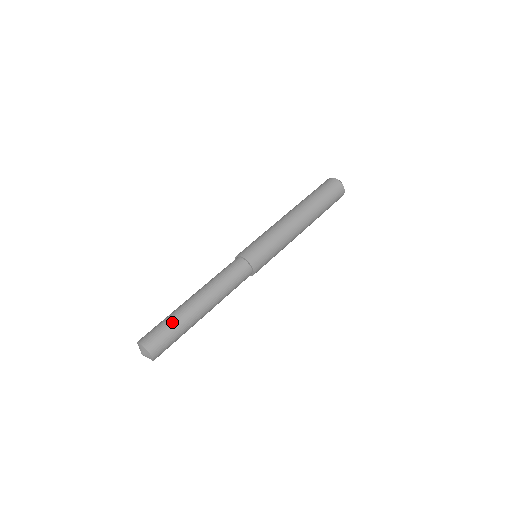
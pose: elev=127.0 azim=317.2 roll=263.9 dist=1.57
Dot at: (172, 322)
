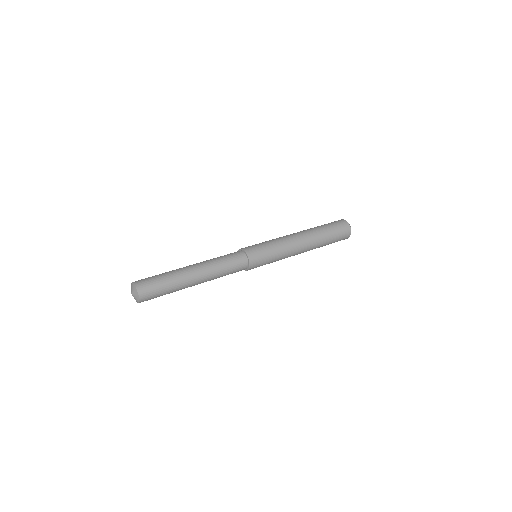
Dot at: (163, 273)
